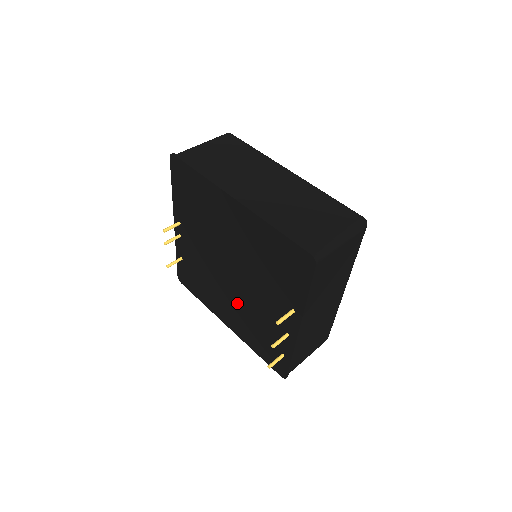
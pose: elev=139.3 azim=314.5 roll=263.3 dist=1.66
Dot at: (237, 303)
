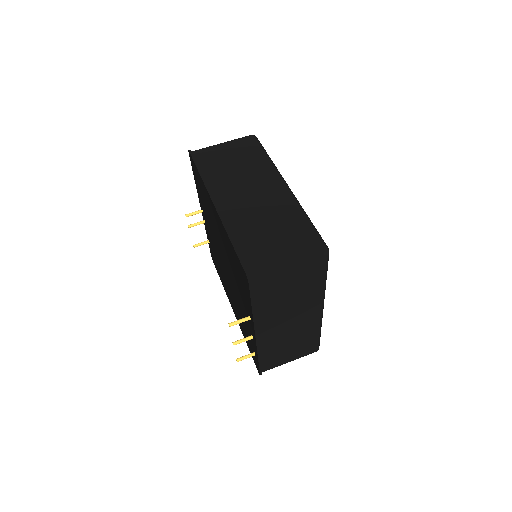
Dot at: (232, 295)
